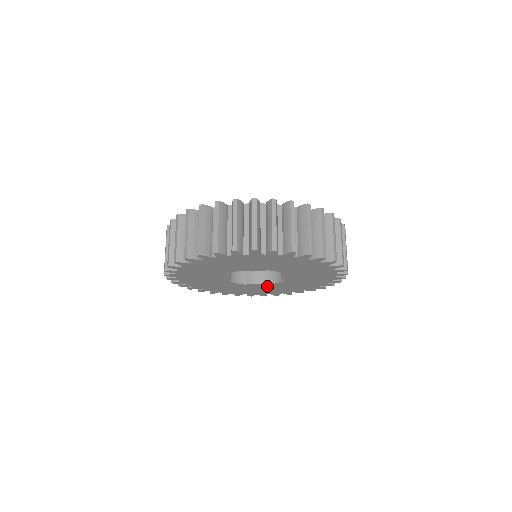
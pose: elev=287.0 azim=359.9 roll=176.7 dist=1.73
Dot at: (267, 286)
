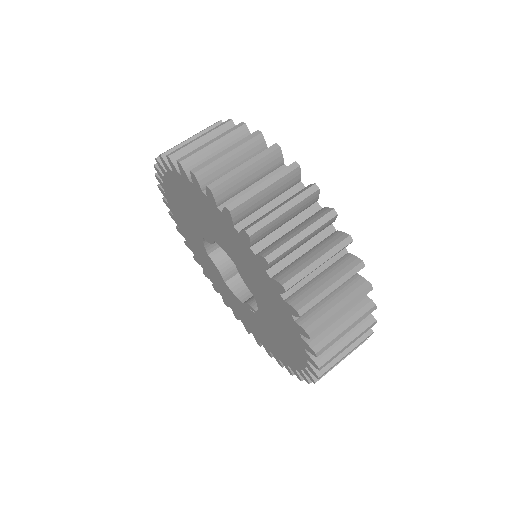
Dot at: (262, 321)
